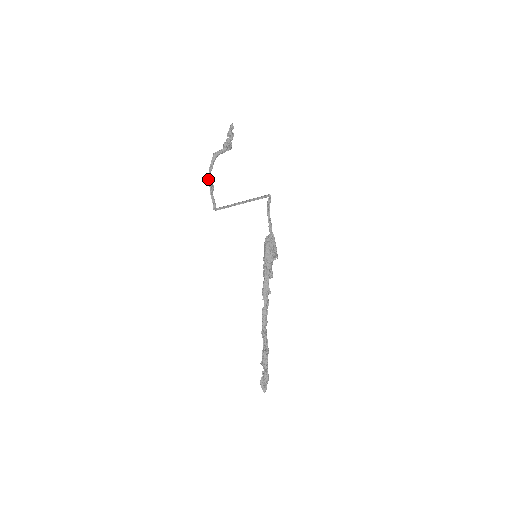
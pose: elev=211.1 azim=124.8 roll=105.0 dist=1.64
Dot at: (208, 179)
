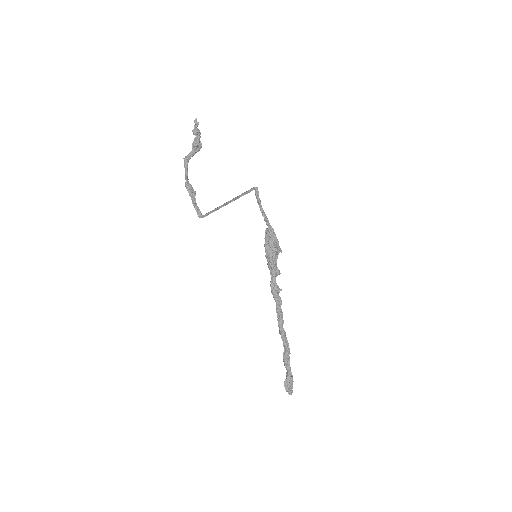
Dot at: (187, 186)
